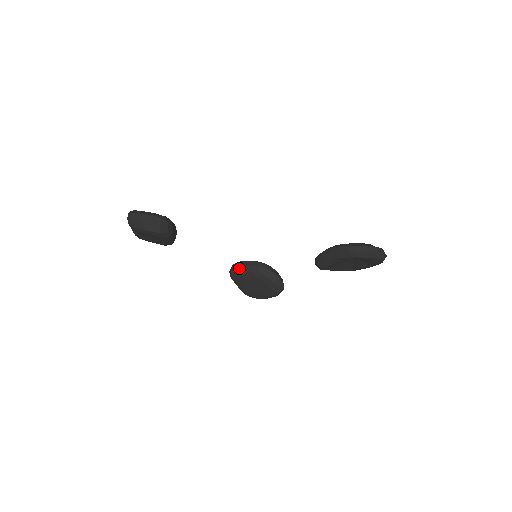
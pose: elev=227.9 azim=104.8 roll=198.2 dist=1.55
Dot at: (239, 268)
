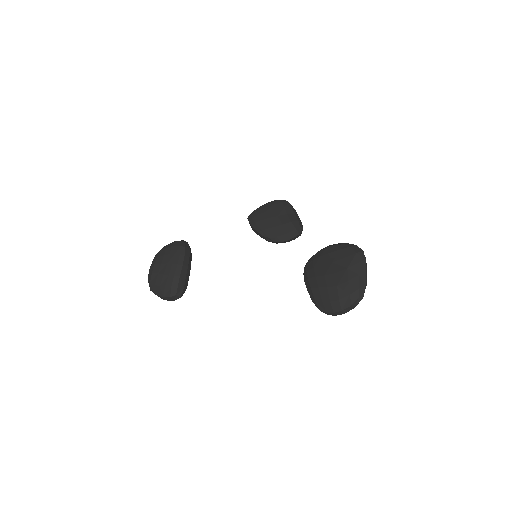
Dot at: (253, 230)
